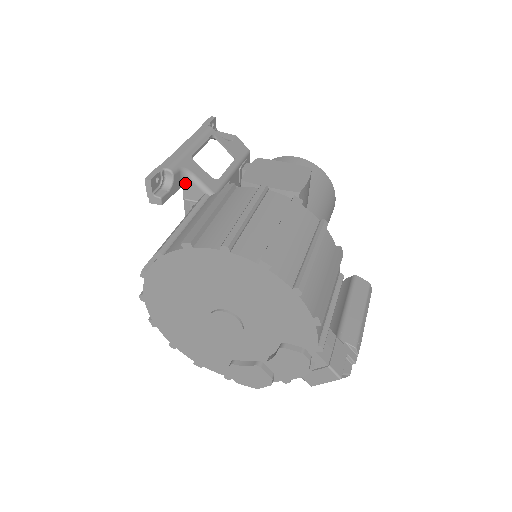
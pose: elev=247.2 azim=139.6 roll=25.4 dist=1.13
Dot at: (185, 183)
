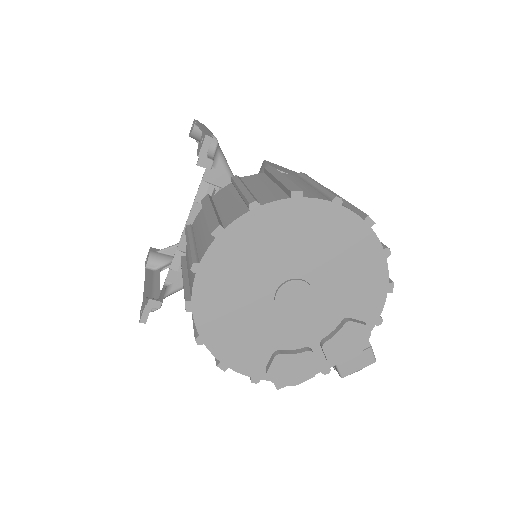
Dot at: occluded
